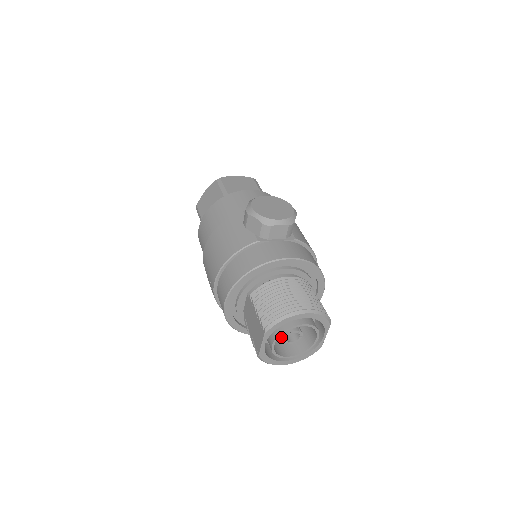
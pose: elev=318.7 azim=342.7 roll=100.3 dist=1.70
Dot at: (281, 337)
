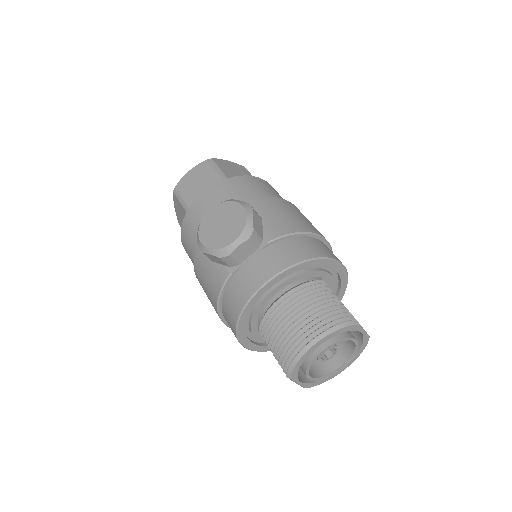
Dot at: occluded
